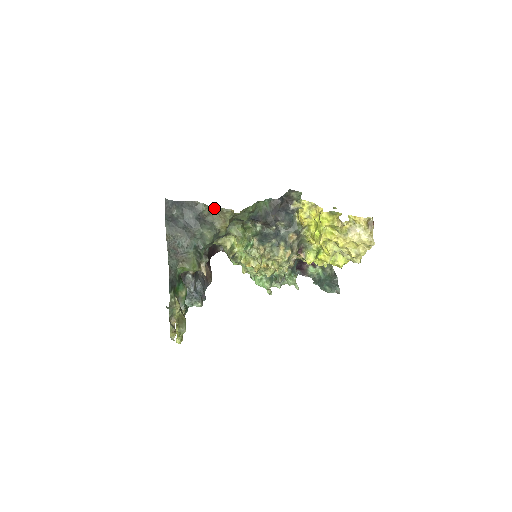
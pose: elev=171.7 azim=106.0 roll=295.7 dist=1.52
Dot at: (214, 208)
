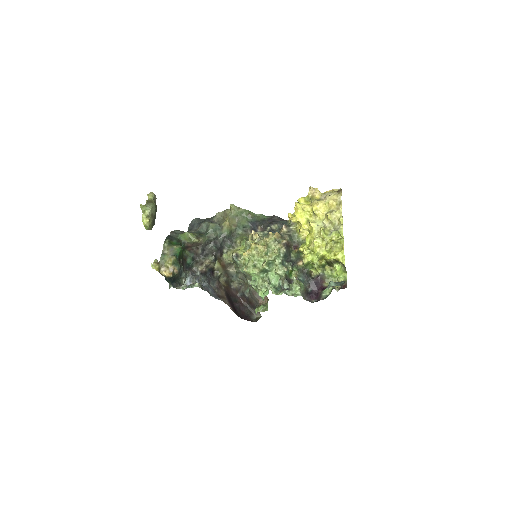
Dot at: (221, 215)
